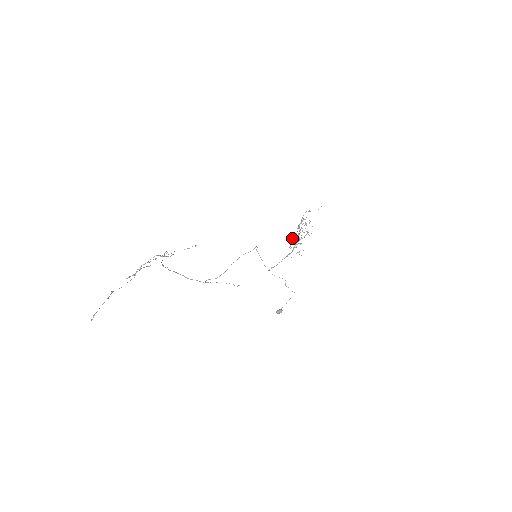
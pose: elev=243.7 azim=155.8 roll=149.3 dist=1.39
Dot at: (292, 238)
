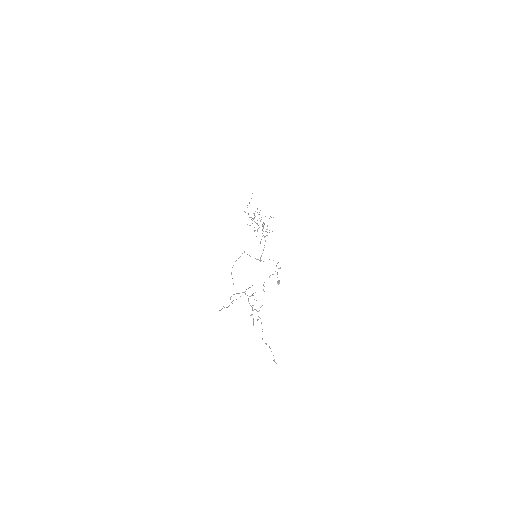
Dot at: occluded
